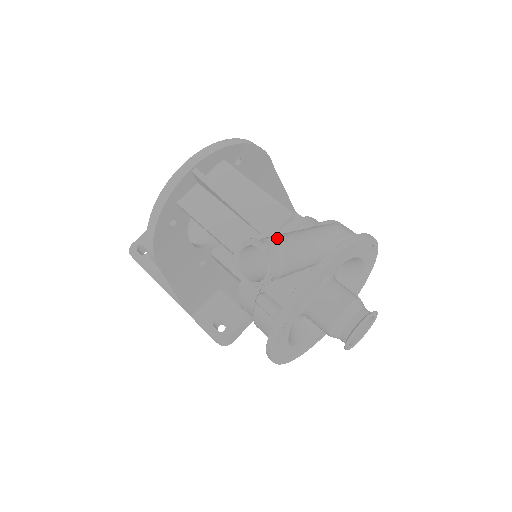
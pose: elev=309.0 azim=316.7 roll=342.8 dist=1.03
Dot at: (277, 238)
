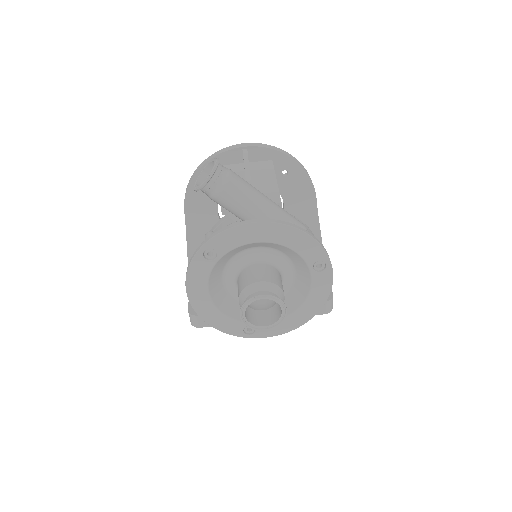
Dot at: occluded
